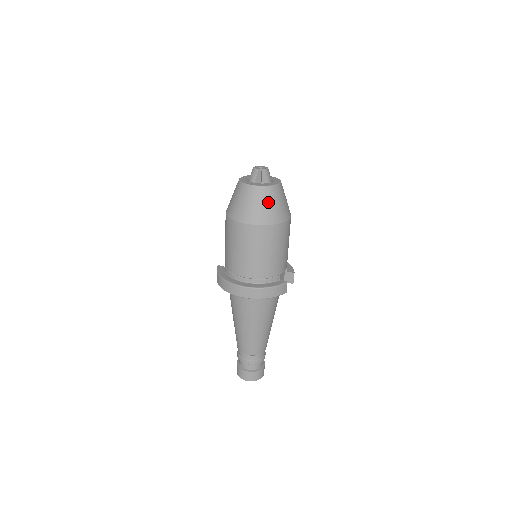
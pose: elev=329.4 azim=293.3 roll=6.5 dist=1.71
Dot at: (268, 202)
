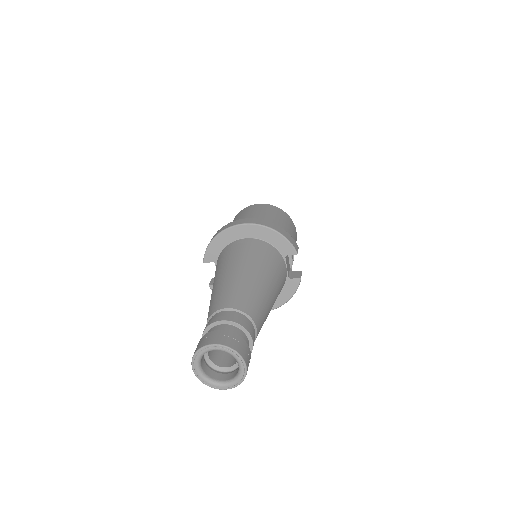
Dot at: occluded
